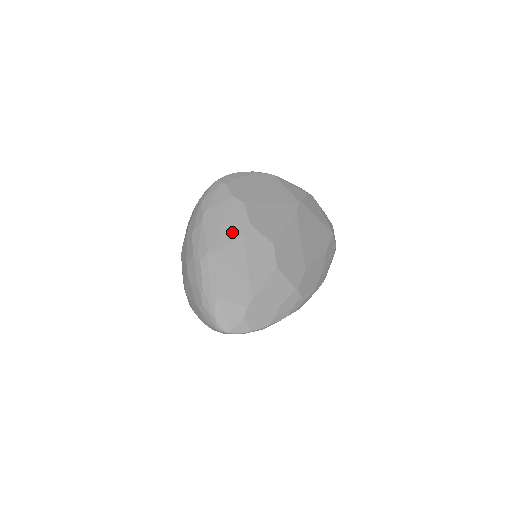
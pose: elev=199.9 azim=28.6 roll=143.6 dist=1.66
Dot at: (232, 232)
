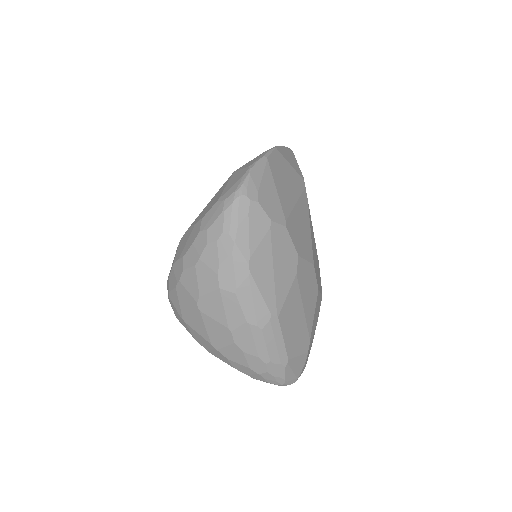
Dot at: (286, 277)
